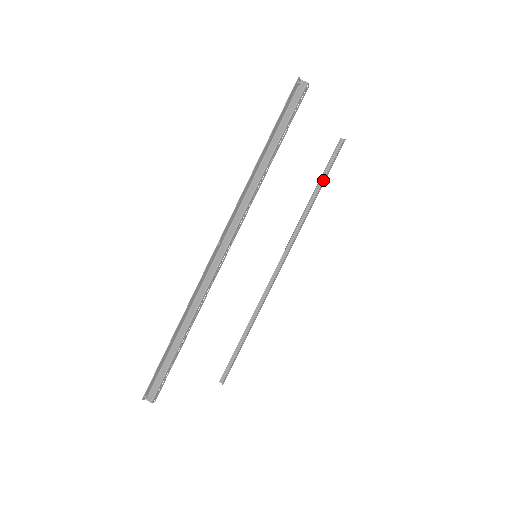
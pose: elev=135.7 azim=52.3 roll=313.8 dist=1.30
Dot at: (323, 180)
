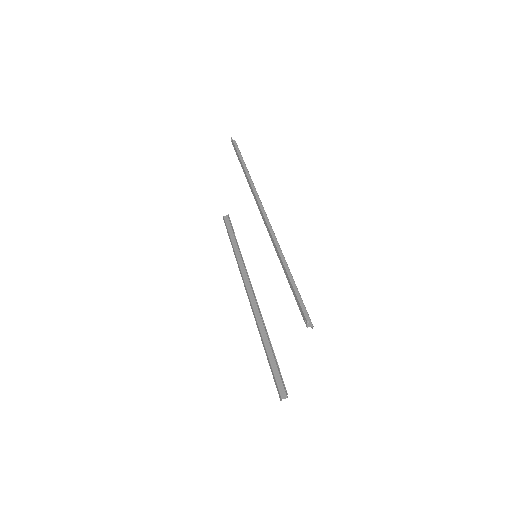
Dot at: occluded
